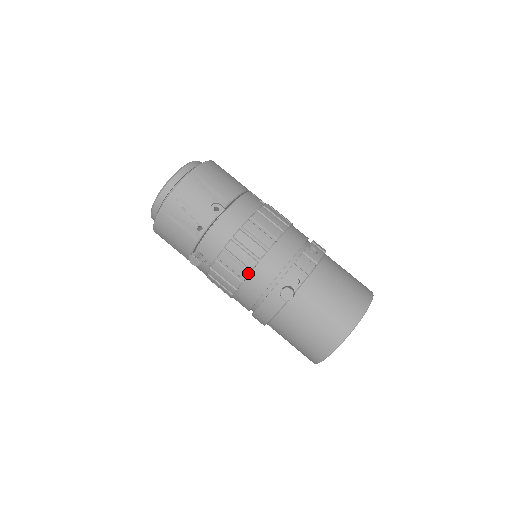
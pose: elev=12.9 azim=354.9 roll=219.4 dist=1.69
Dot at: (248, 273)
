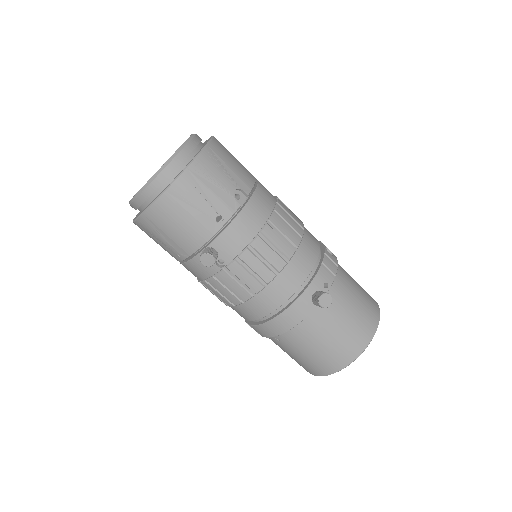
Dot at: (275, 276)
